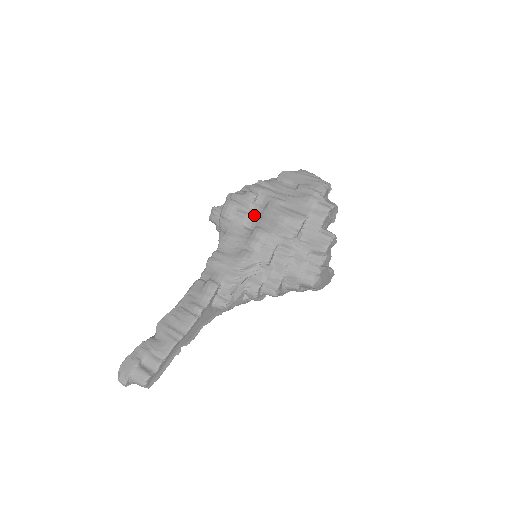
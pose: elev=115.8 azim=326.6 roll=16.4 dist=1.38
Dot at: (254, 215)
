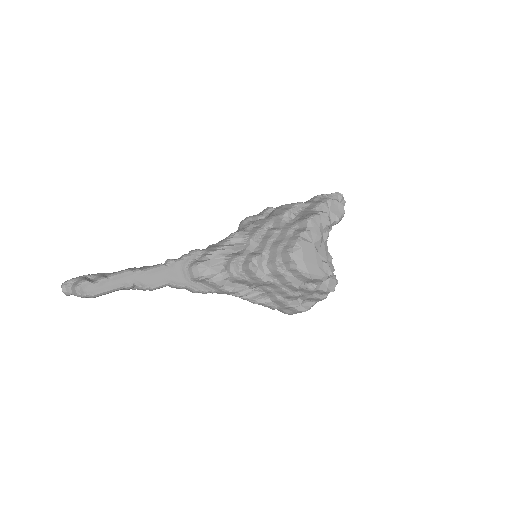
Dot at: occluded
